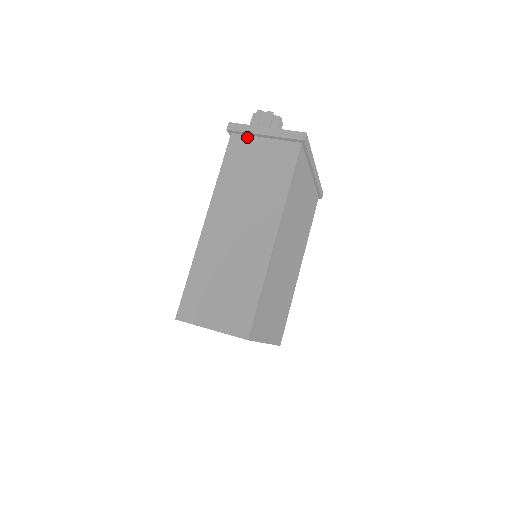
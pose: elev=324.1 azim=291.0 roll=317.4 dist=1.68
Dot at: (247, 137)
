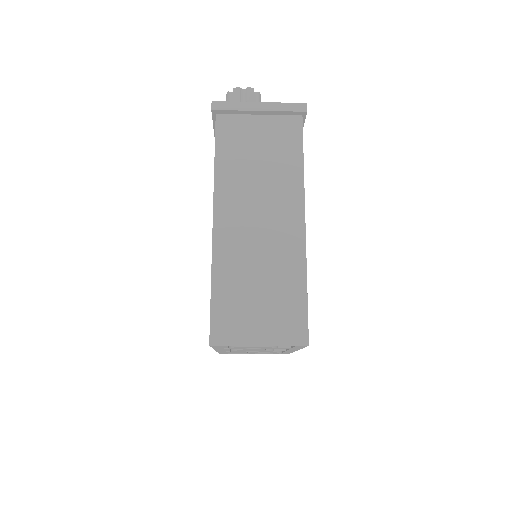
Dot at: (237, 116)
